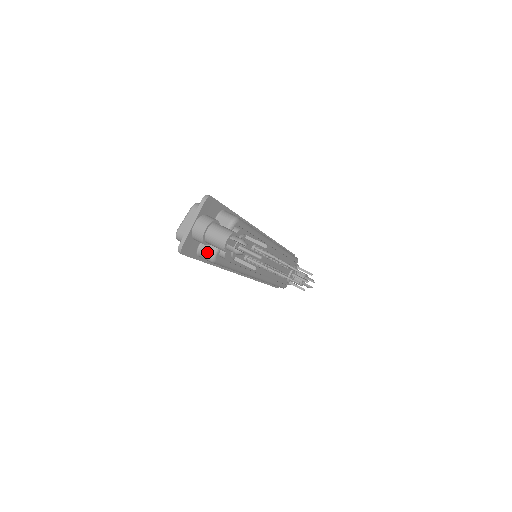
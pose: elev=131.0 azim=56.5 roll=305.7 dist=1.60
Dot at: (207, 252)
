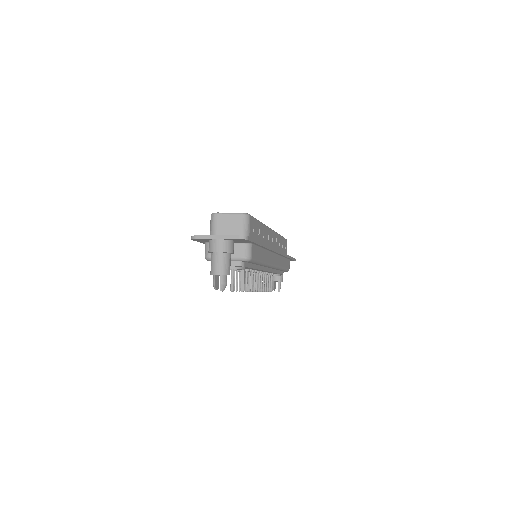
Dot at: occluded
